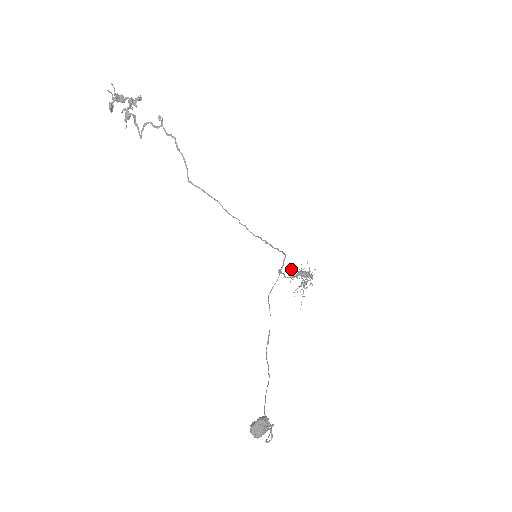
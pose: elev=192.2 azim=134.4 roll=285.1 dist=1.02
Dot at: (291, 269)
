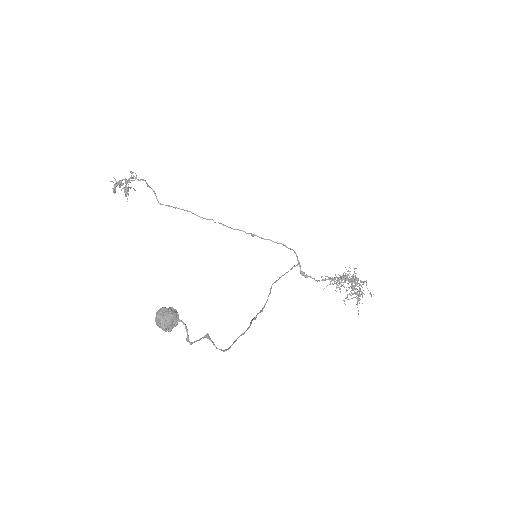
Dot at: (332, 279)
